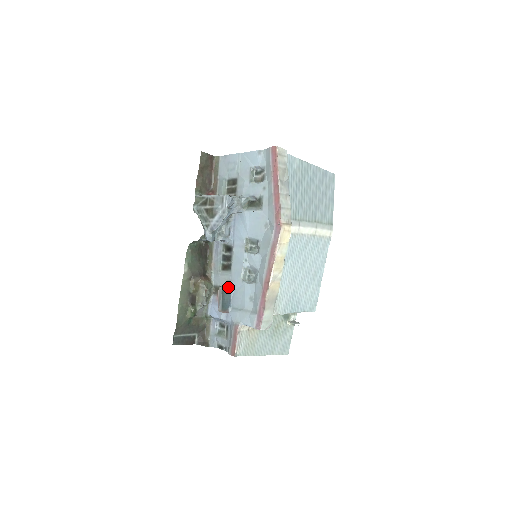
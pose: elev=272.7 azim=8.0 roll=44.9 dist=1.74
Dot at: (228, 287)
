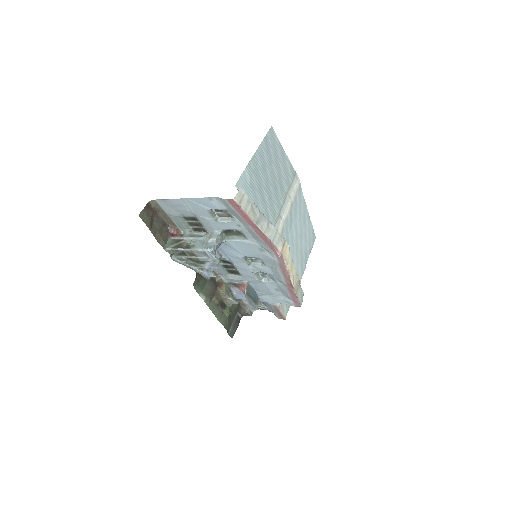
Dot at: (248, 287)
